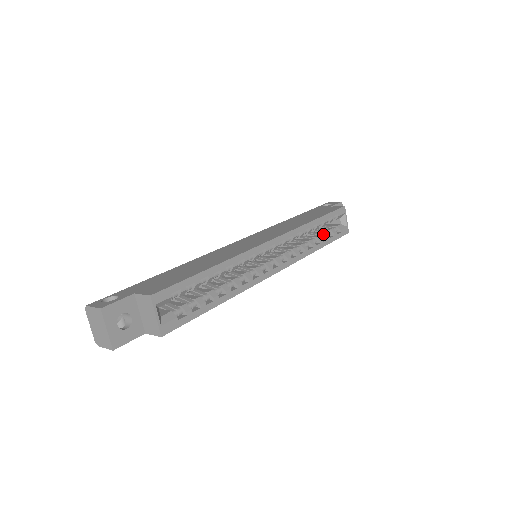
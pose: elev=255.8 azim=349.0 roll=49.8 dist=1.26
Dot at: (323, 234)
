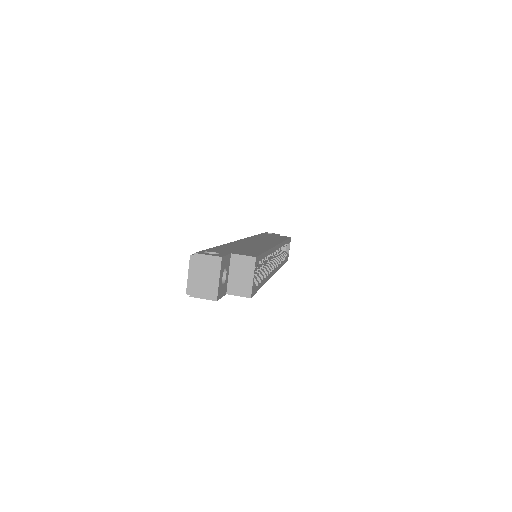
Dot at: (282, 254)
